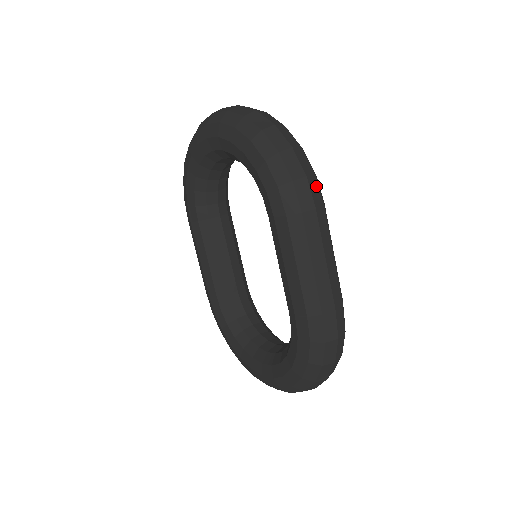
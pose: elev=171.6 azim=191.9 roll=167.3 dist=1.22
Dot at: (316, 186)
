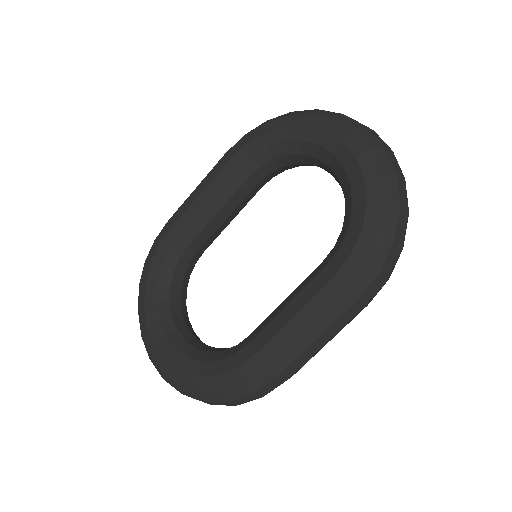
Dot at: (381, 288)
